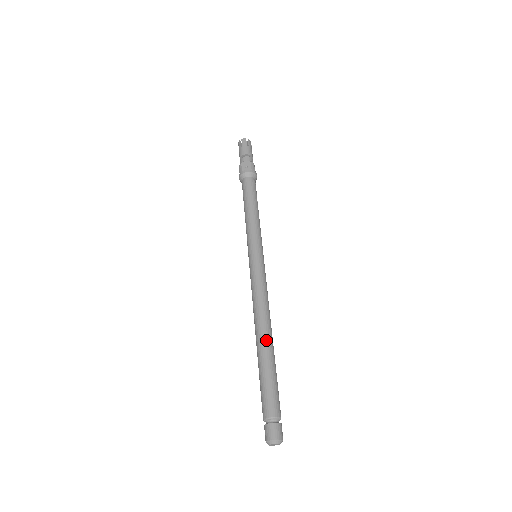
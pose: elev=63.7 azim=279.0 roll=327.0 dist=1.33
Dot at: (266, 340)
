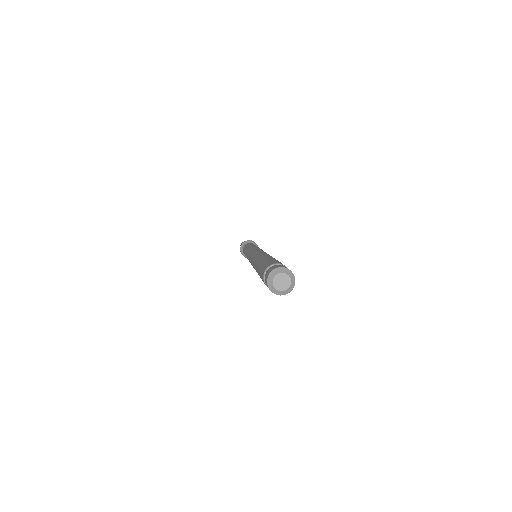
Dot at: occluded
